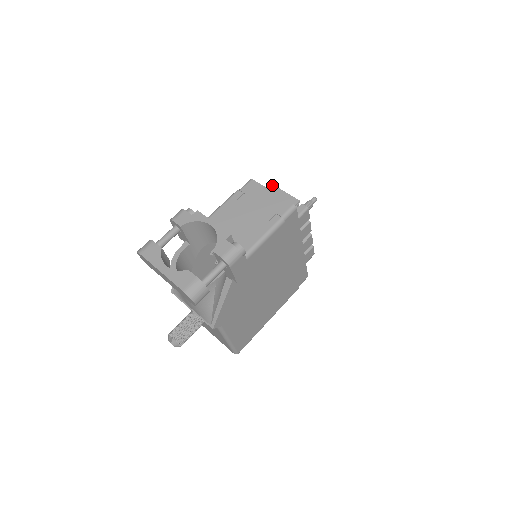
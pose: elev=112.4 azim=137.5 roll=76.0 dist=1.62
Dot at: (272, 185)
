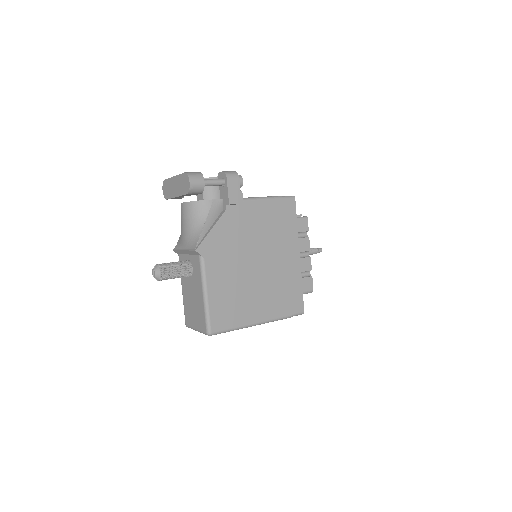
Dot at: occluded
